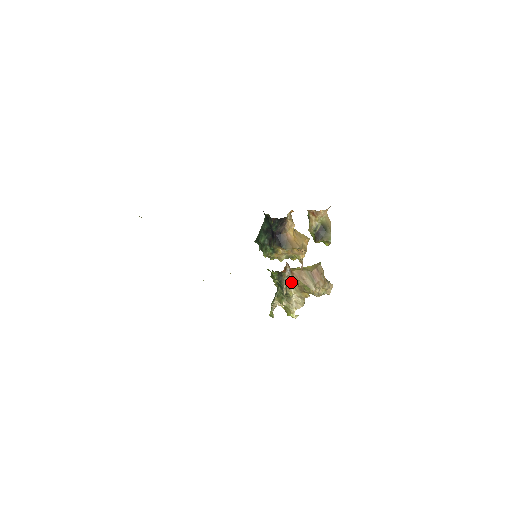
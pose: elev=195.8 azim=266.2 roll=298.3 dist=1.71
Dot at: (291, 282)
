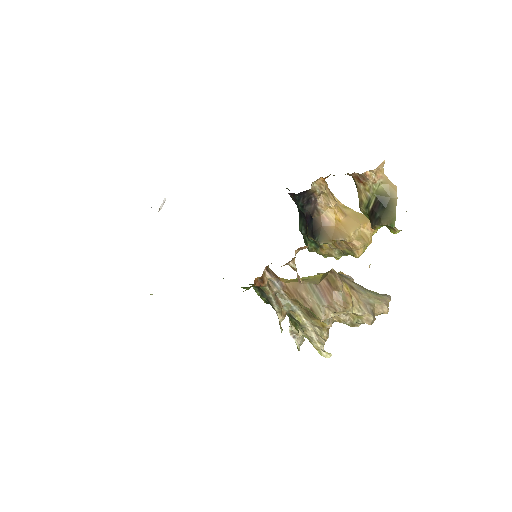
Dot at: (290, 301)
